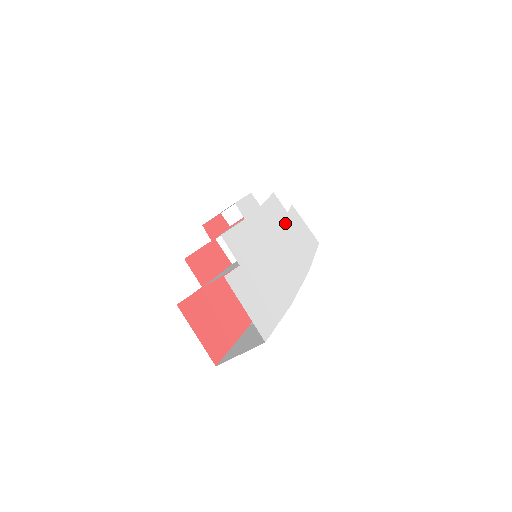
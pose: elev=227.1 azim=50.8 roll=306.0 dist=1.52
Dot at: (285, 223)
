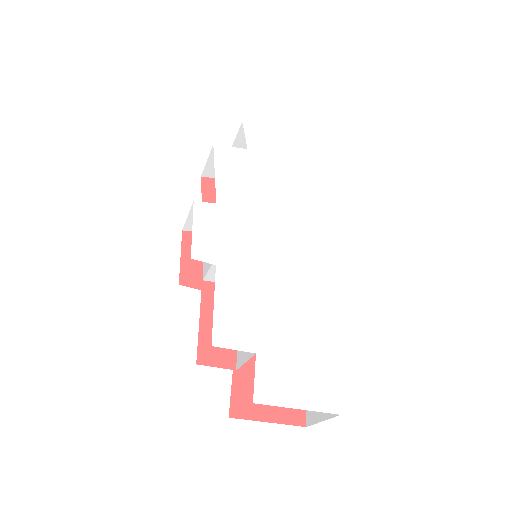
Dot at: (255, 176)
